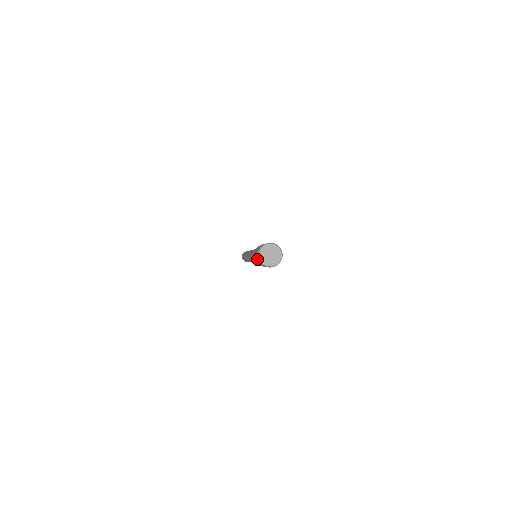
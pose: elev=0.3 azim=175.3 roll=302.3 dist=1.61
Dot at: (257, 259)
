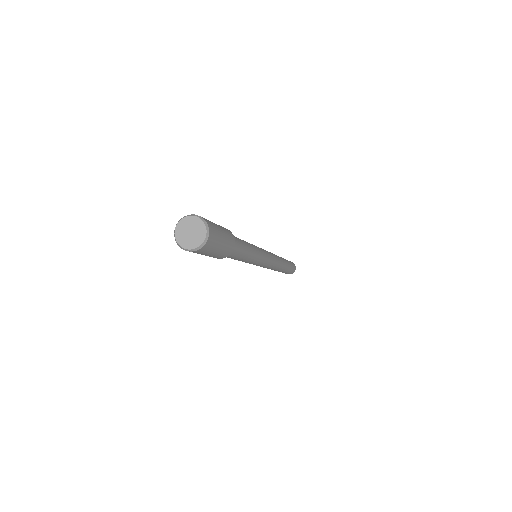
Dot at: occluded
